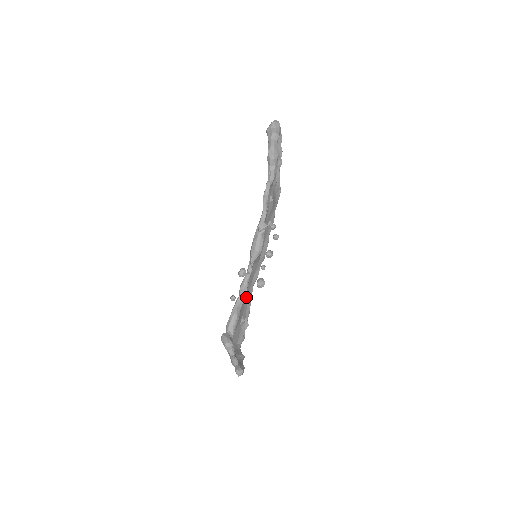
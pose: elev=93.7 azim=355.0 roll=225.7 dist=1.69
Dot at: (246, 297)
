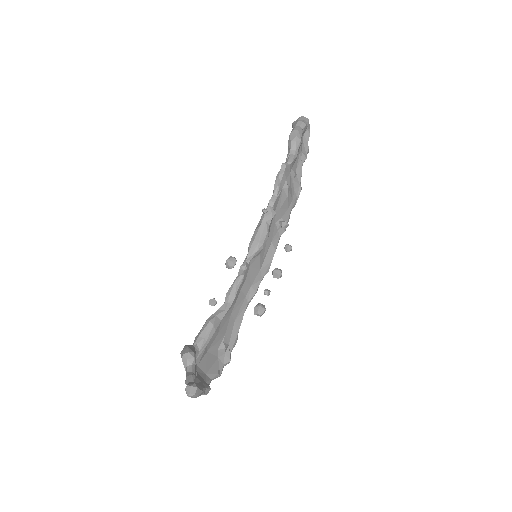
Dot at: (233, 313)
